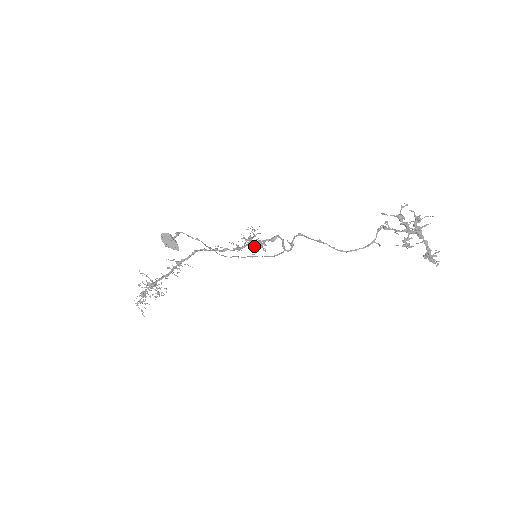
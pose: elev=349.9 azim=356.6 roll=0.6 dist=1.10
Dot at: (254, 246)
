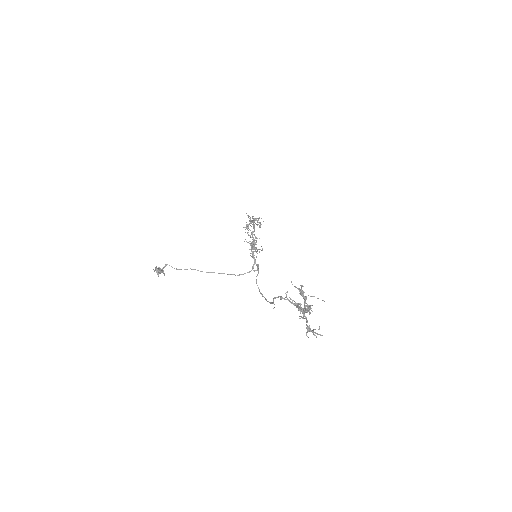
Dot at: (256, 249)
